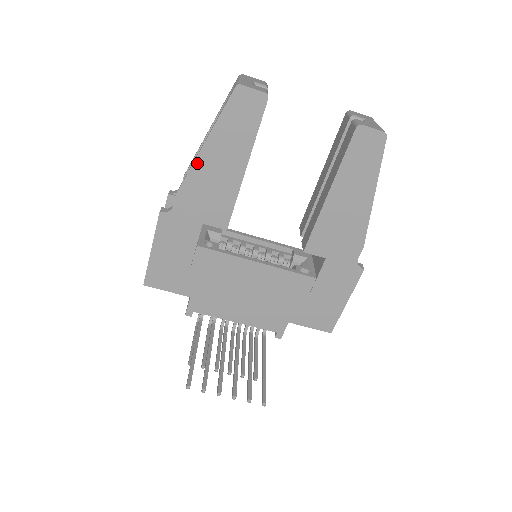
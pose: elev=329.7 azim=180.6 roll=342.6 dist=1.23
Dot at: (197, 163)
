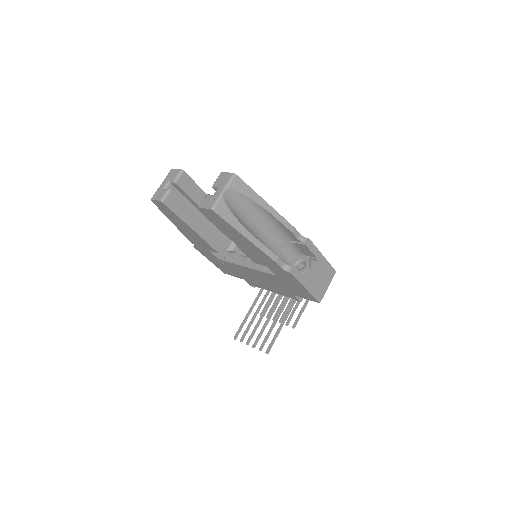
Dot at: (179, 229)
